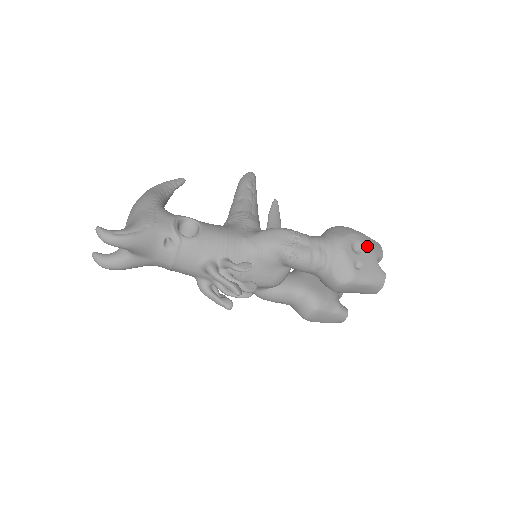
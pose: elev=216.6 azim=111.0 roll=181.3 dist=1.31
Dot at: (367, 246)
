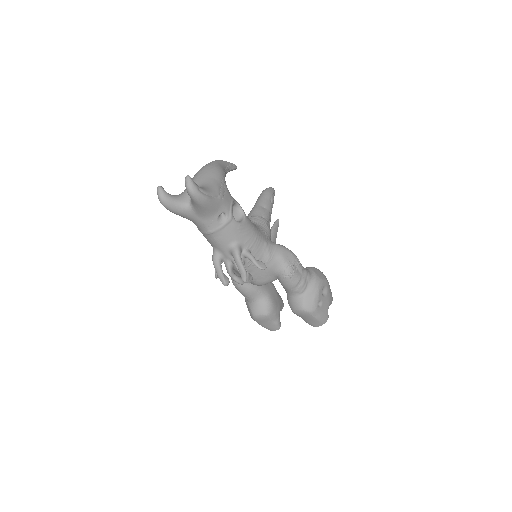
Dot at: (329, 293)
